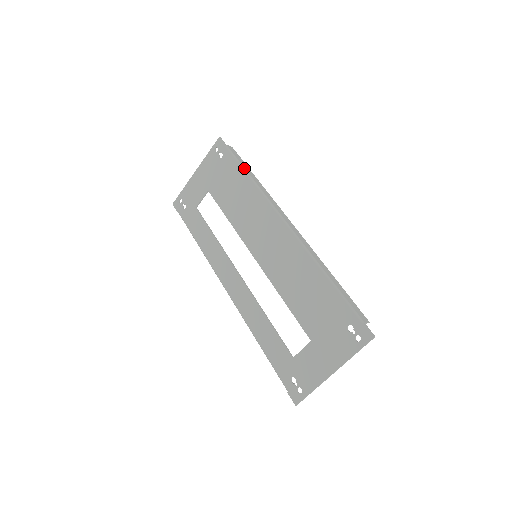
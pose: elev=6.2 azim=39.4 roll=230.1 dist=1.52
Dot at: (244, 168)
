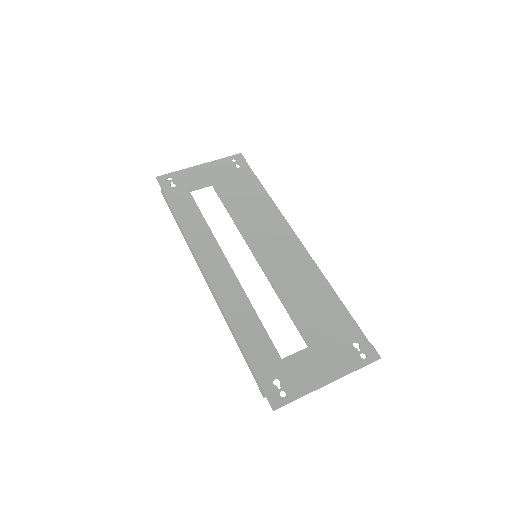
Dot at: occluded
